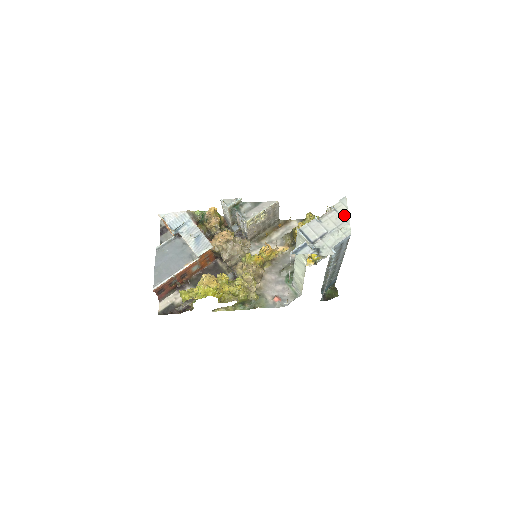
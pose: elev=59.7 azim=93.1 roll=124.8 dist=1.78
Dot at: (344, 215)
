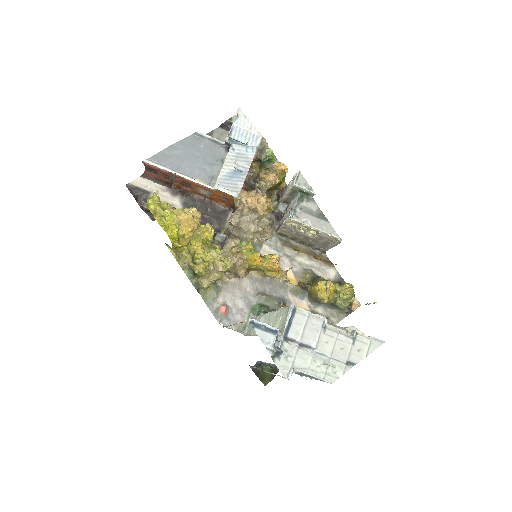
Dot at: (354, 357)
